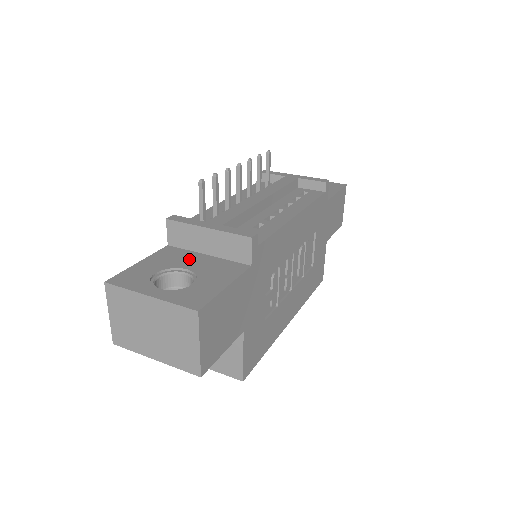
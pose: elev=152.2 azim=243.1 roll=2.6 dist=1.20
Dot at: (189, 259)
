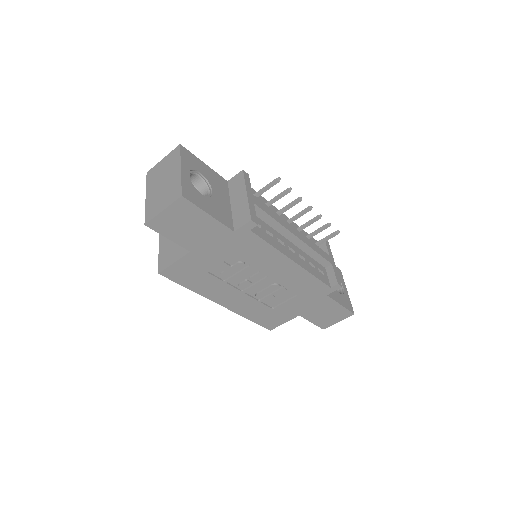
Dot at: (222, 193)
